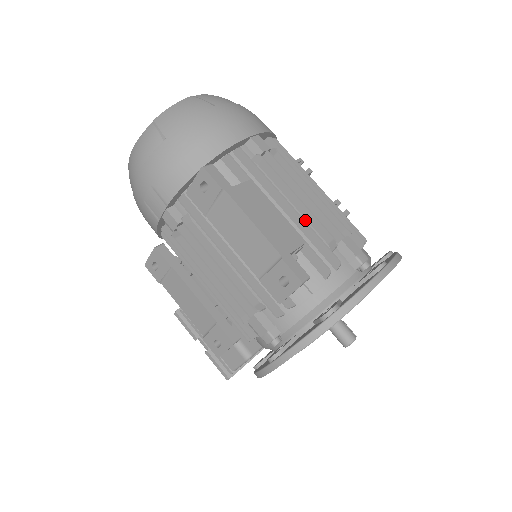
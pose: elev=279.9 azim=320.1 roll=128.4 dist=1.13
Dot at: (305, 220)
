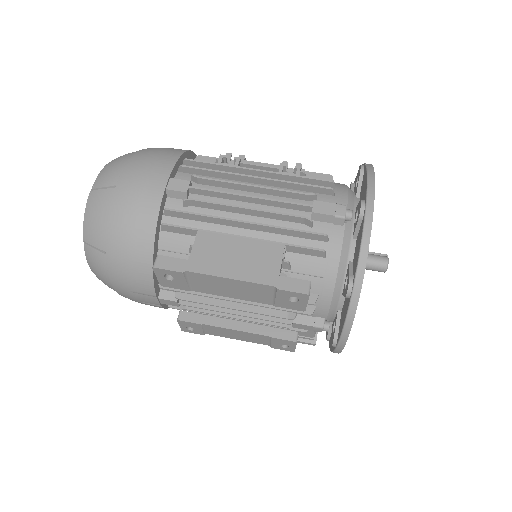
Dot at: (269, 220)
